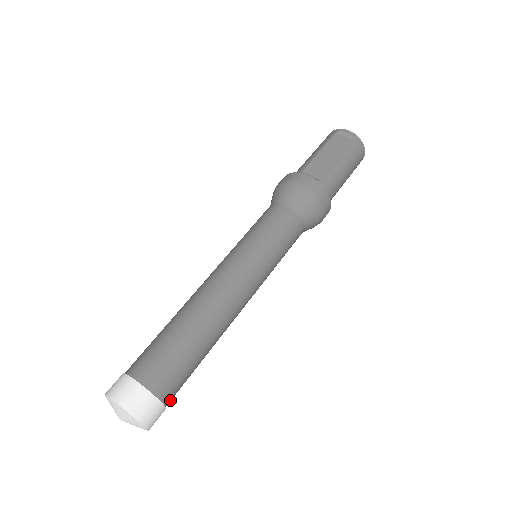
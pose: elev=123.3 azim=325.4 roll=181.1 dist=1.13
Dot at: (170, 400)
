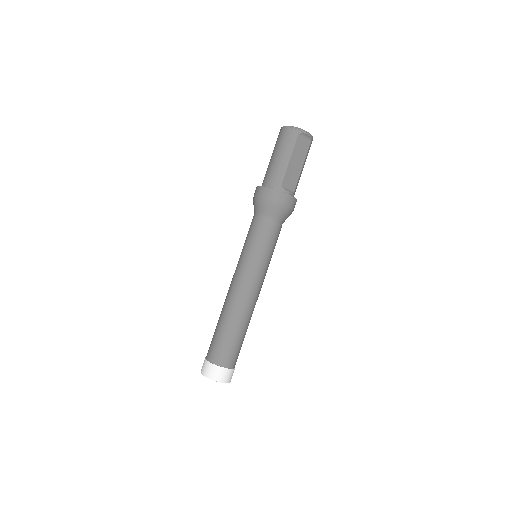
Dot at: occluded
